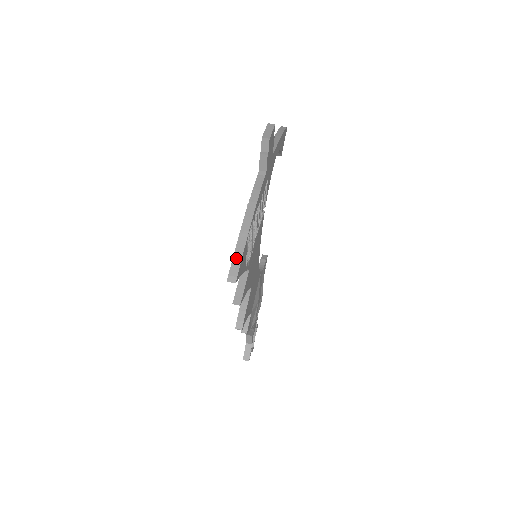
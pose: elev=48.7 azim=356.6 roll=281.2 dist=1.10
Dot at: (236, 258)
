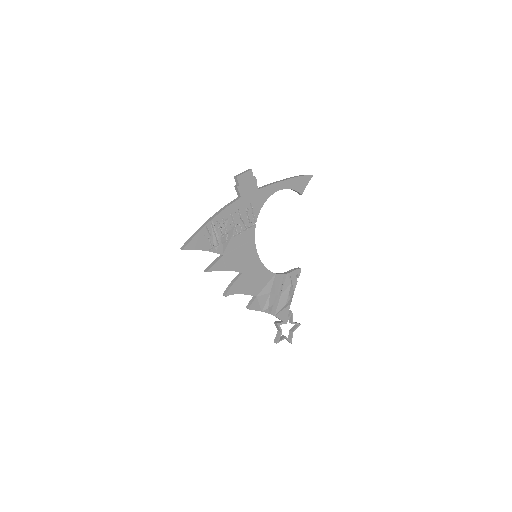
Dot at: (190, 238)
